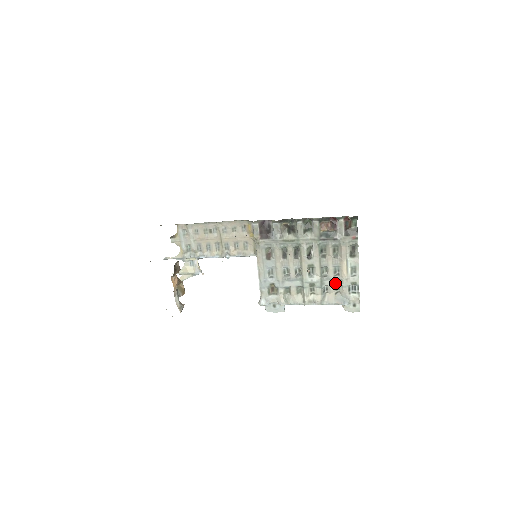
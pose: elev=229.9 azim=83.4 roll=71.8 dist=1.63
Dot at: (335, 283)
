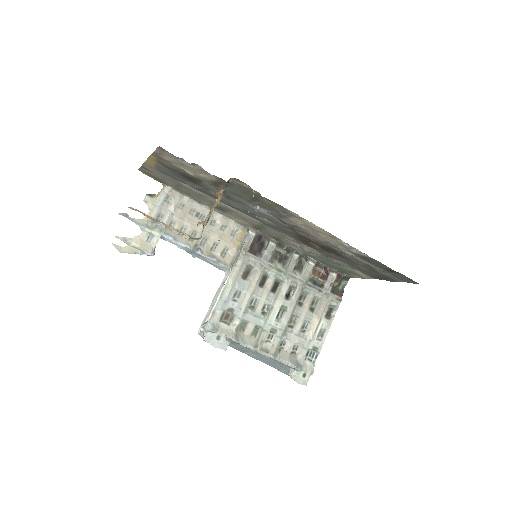
Dot at: (297, 340)
